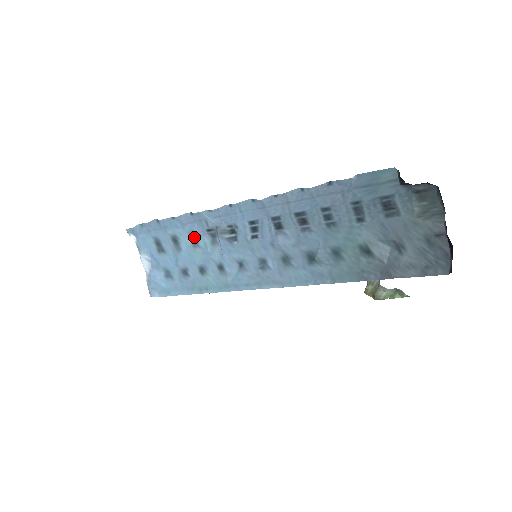
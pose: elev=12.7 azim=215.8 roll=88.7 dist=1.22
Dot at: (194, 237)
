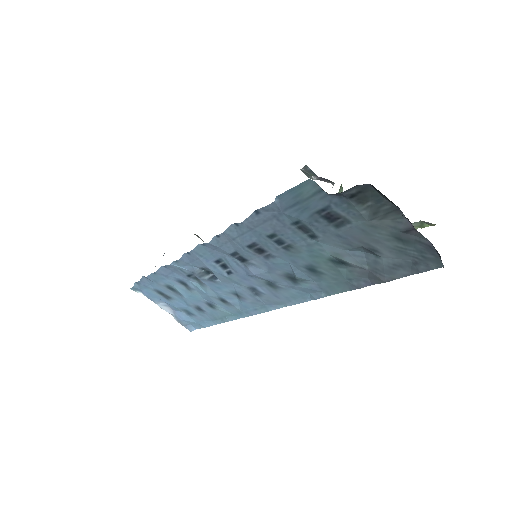
Dot at: (183, 283)
